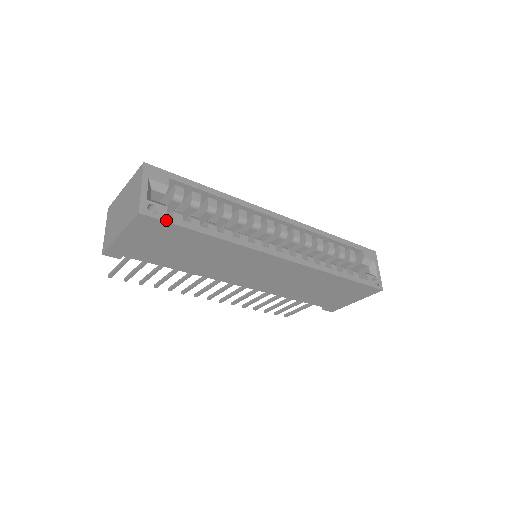
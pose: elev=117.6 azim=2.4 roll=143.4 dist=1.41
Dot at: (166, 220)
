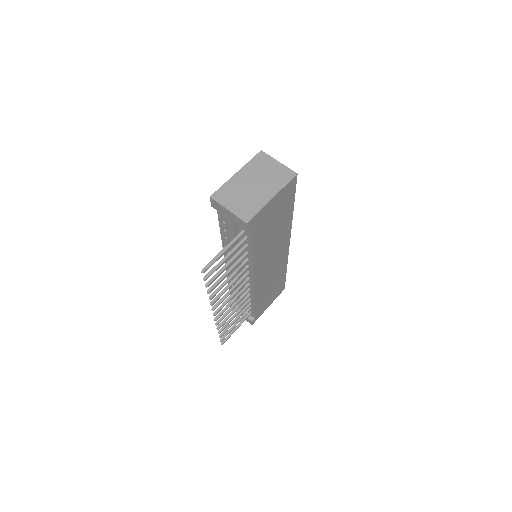
Dot at: (295, 186)
